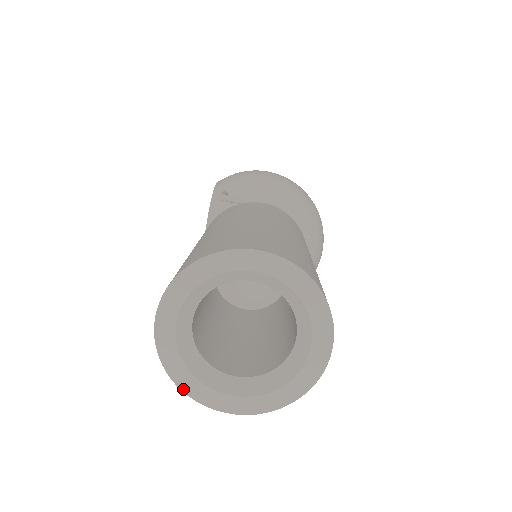
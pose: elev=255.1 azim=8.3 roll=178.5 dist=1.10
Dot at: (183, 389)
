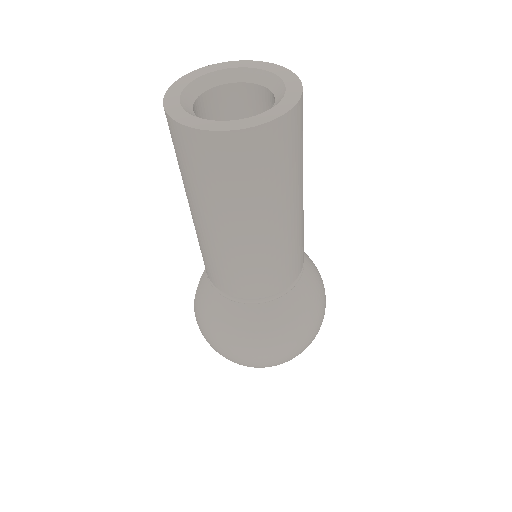
Dot at: (166, 108)
